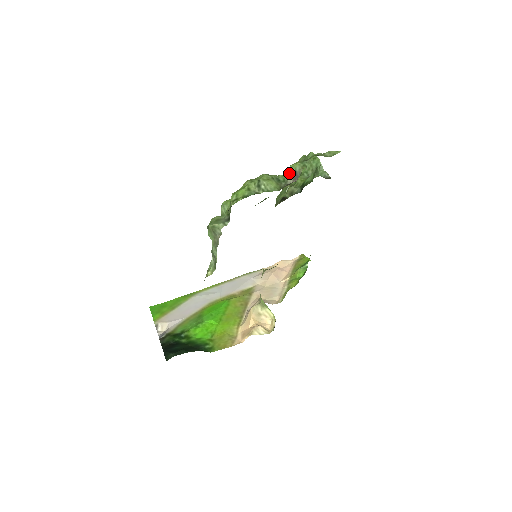
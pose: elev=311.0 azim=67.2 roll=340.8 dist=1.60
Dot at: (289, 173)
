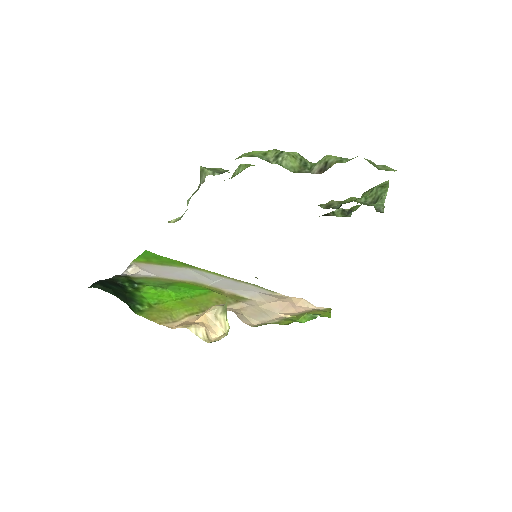
Dot at: (320, 162)
